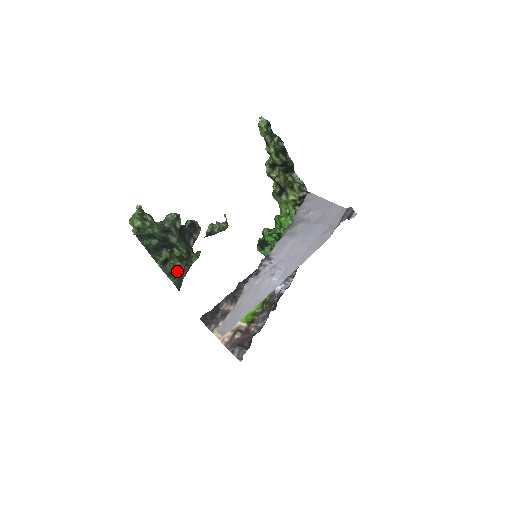
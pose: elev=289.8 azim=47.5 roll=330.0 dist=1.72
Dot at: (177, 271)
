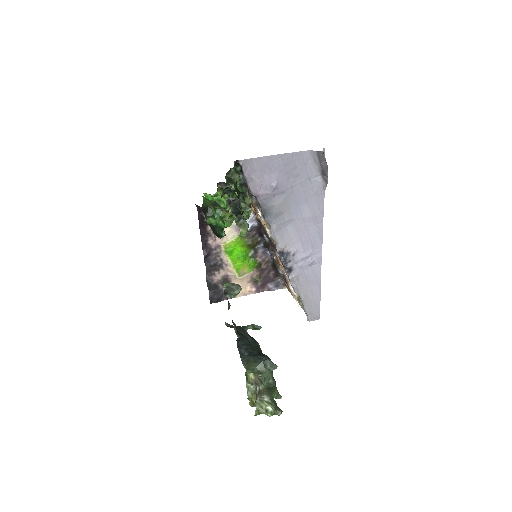
Dot at: occluded
